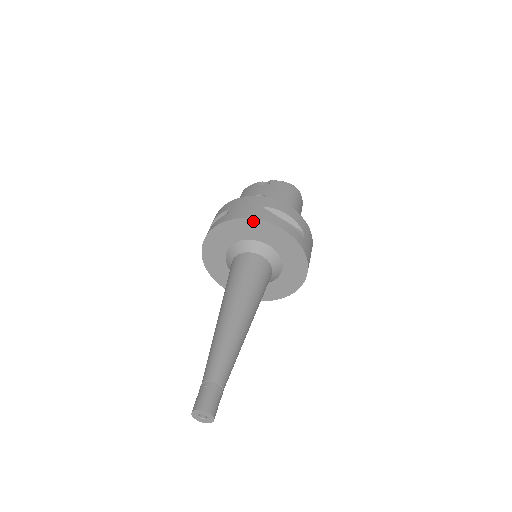
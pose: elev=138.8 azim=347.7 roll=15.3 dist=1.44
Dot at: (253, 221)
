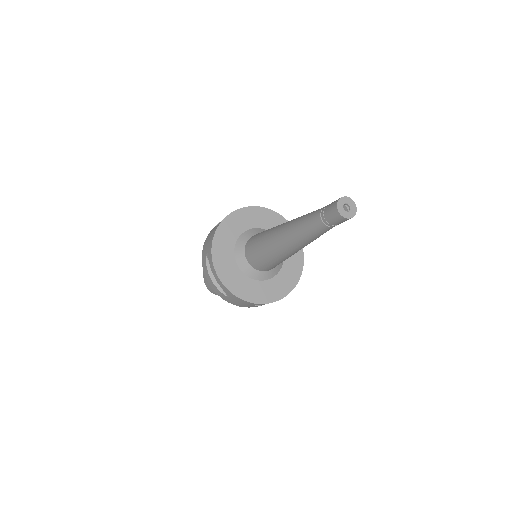
Dot at: (221, 227)
